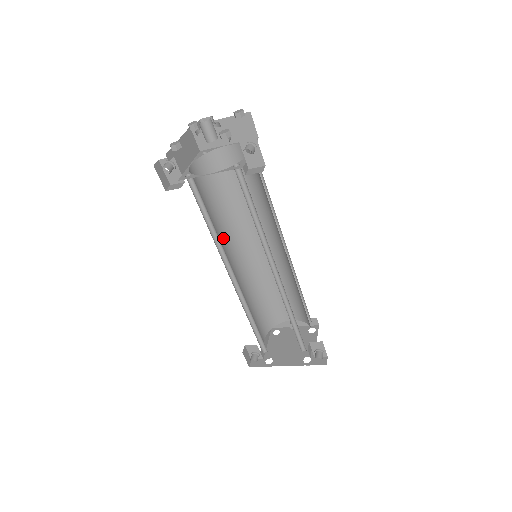
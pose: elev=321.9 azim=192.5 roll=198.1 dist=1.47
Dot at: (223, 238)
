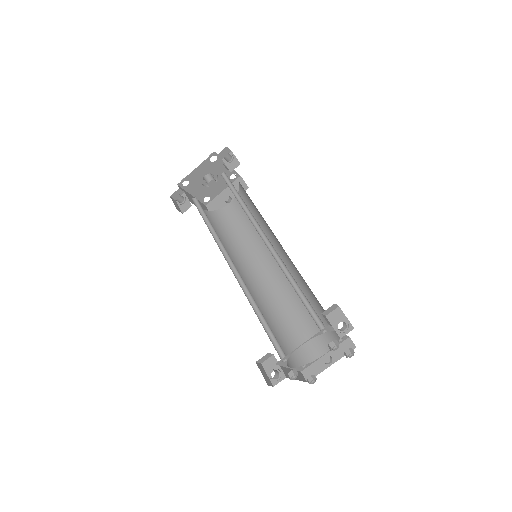
Dot at: occluded
